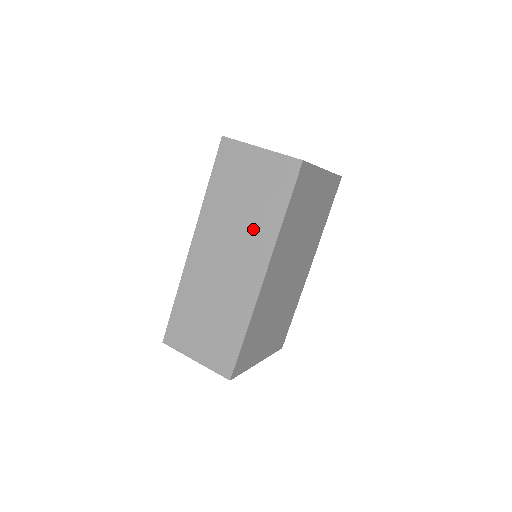
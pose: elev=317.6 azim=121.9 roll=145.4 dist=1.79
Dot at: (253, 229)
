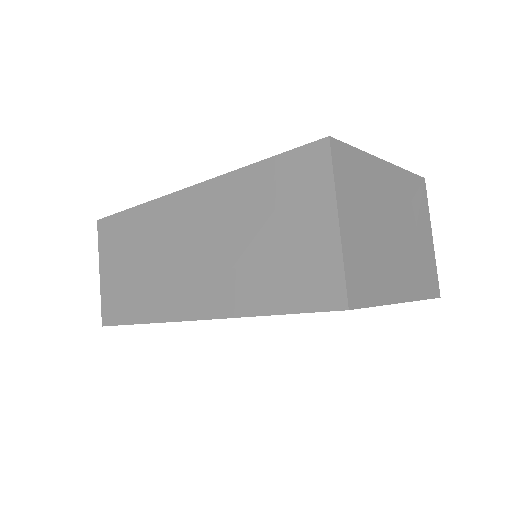
Dot at: (233, 273)
